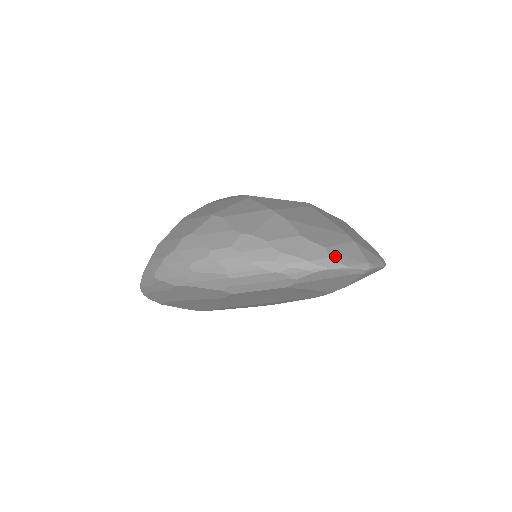
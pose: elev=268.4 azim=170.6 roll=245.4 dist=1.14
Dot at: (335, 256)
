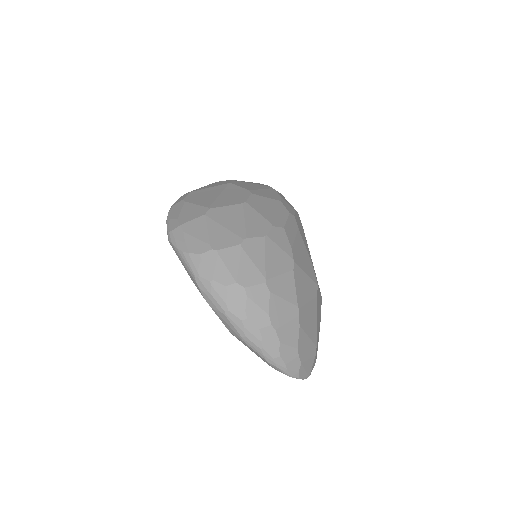
Dot at: (301, 371)
